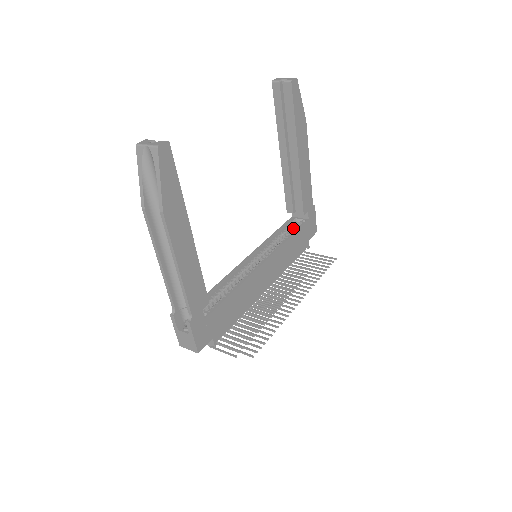
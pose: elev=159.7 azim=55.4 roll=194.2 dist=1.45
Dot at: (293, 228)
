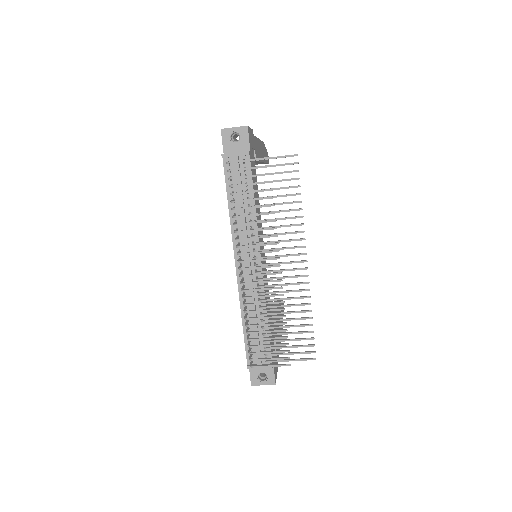
Dot at: occluded
